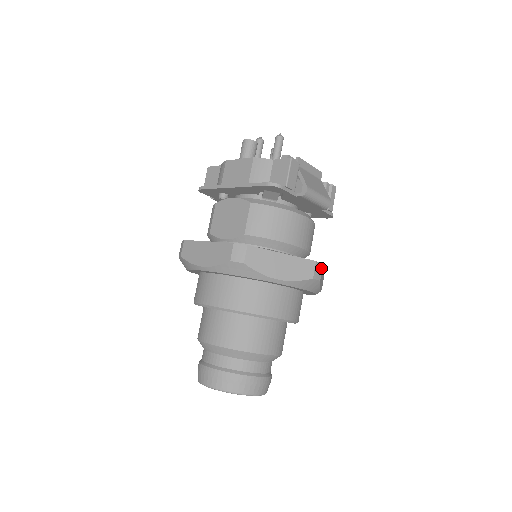
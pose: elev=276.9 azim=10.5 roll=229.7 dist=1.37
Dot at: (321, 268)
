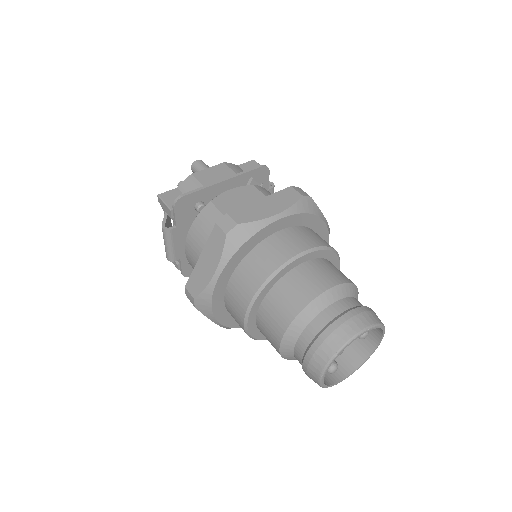
Dot at: occluded
